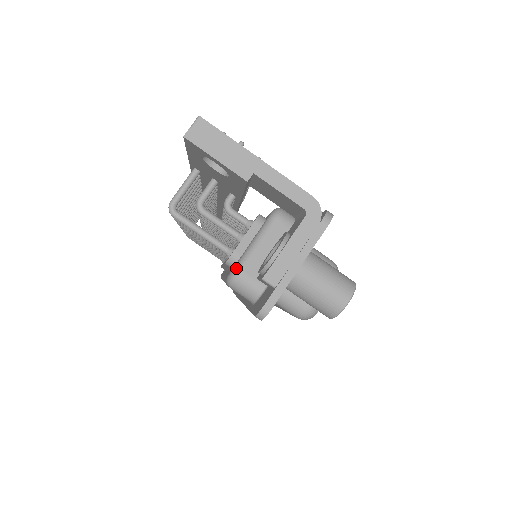
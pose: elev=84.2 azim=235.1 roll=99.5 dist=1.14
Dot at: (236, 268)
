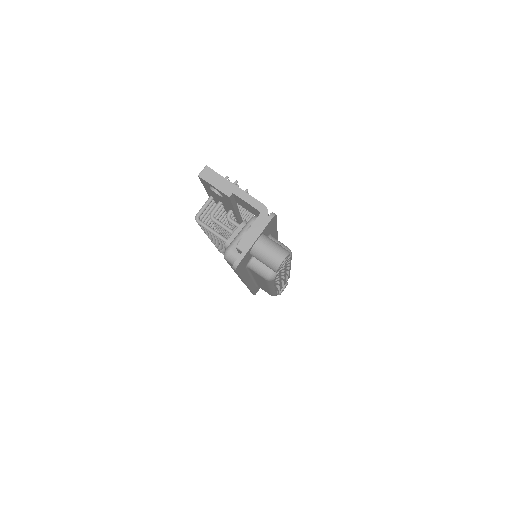
Dot at: (228, 247)
